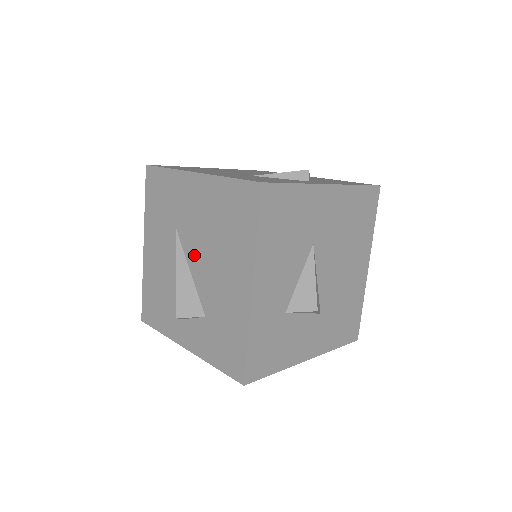
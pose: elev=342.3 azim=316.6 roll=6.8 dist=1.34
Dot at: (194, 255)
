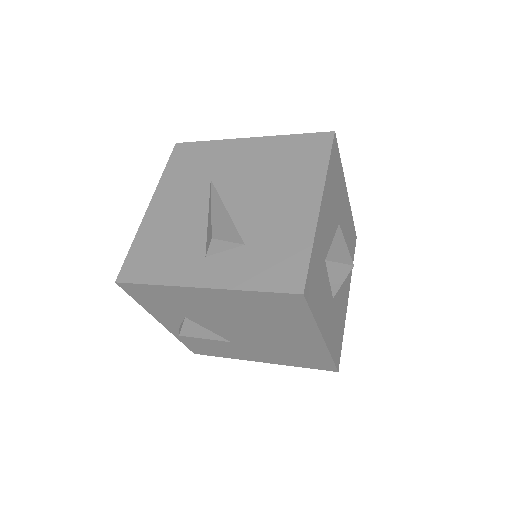
Dot at: (236, 195)
